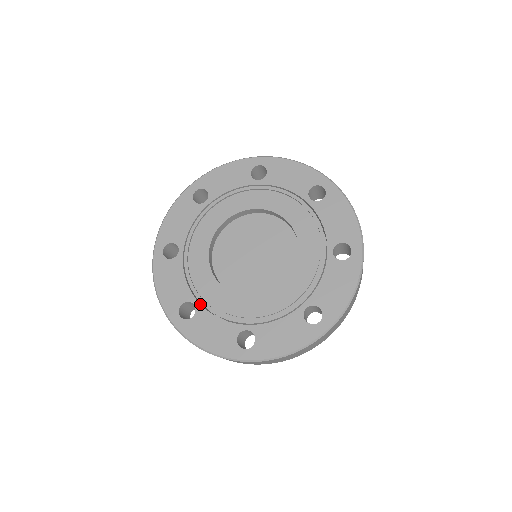
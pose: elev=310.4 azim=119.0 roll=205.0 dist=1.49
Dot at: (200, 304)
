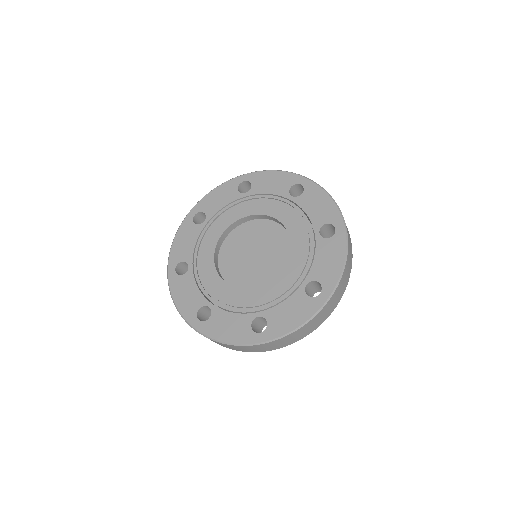
Dot at: (214, 305)
